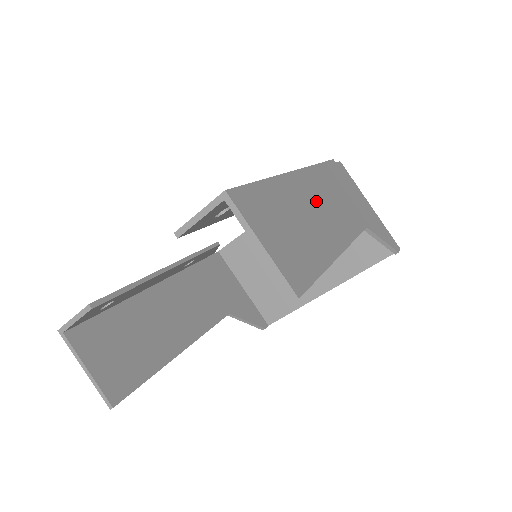
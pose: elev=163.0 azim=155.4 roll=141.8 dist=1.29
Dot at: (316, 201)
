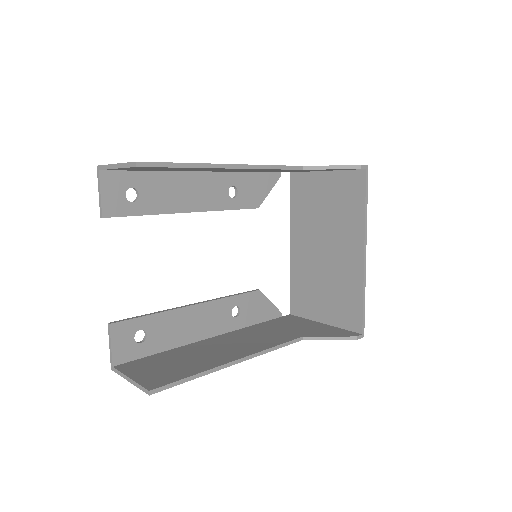
Dot at: occluded
